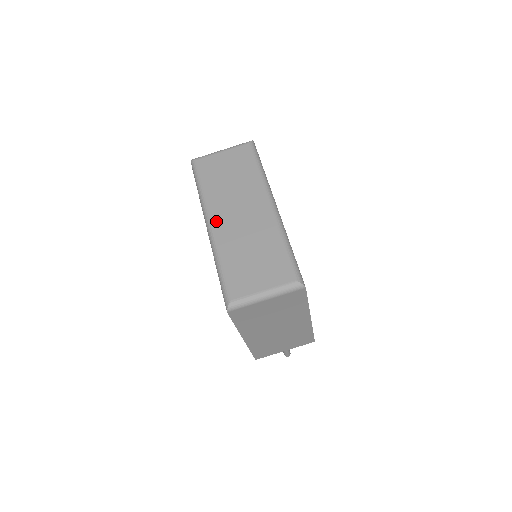
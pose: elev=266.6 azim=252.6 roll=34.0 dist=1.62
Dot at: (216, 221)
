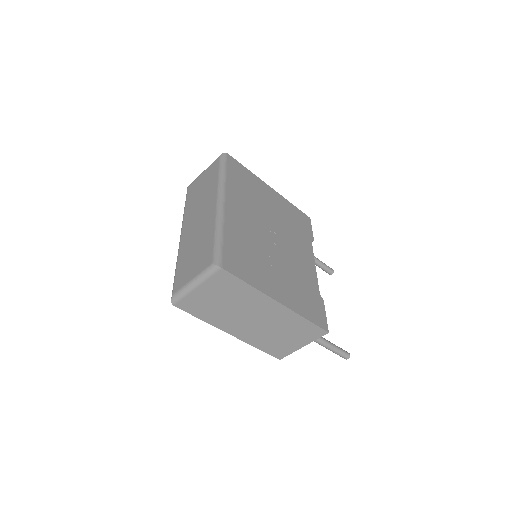
Dot at: (184, 231)
